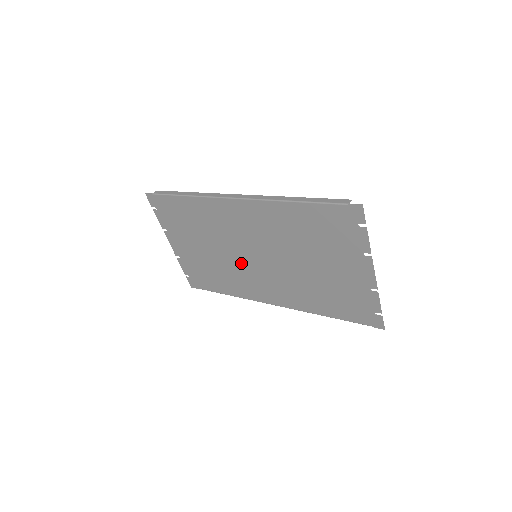
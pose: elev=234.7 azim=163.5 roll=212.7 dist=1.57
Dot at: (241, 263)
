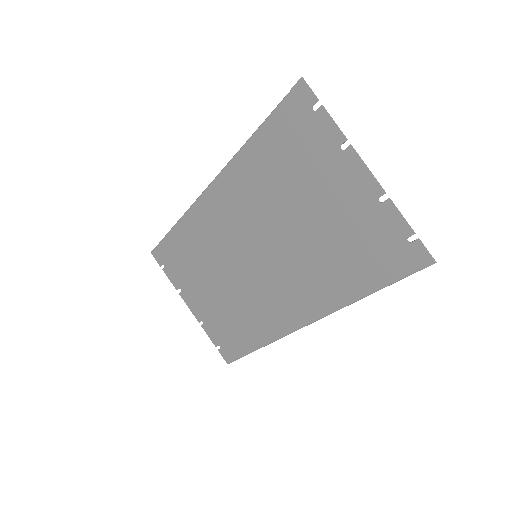
Dot at: (249, 280)
